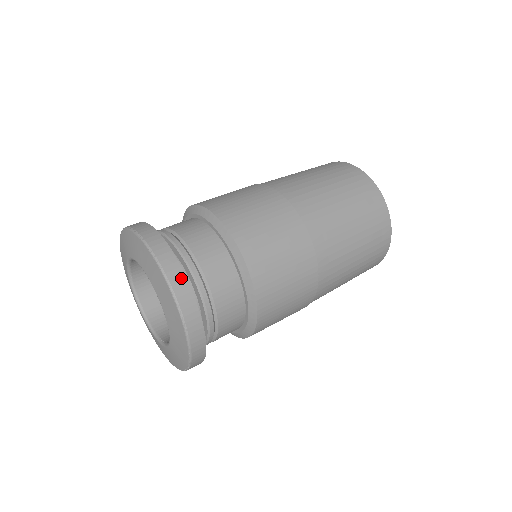
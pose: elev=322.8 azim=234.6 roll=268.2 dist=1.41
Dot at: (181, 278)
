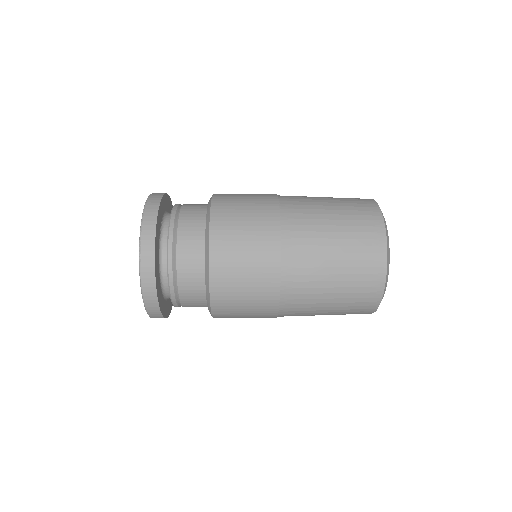
Dot at: (153, 219)
